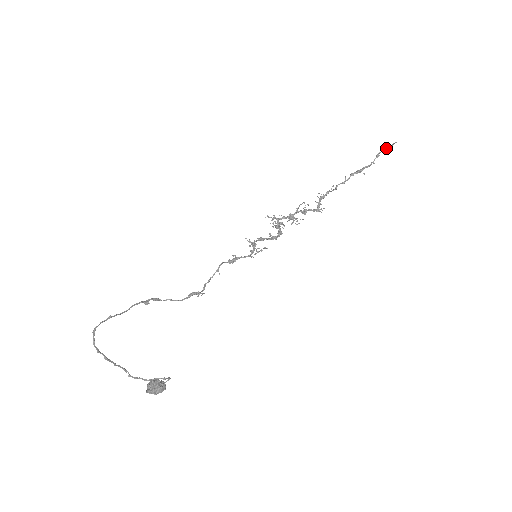
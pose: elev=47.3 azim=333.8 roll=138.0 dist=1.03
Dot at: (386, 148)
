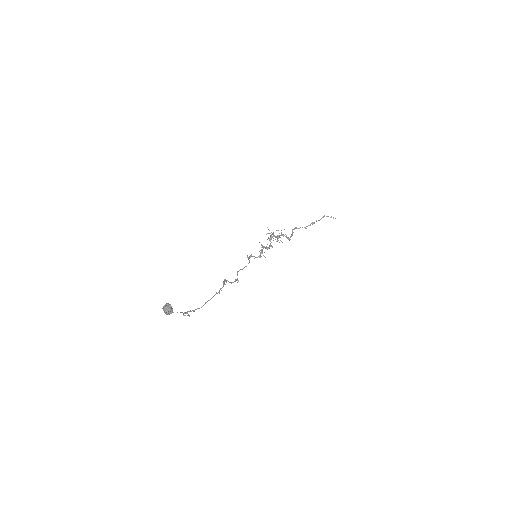
Dot at: (330, 217)
